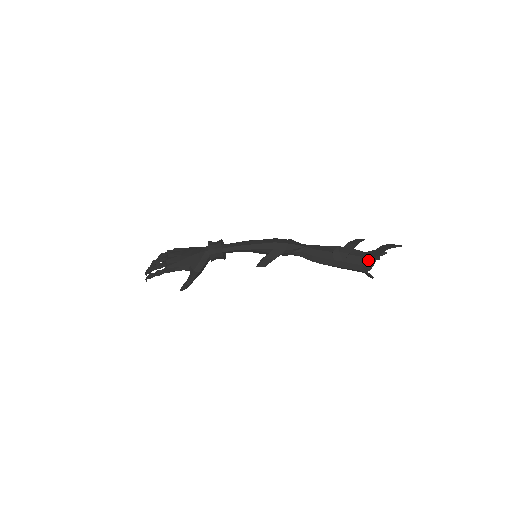
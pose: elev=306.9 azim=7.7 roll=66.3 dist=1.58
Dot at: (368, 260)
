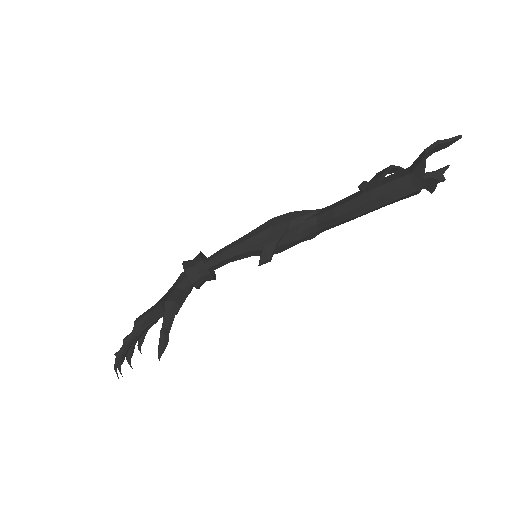
Dot at: (414, 163)
